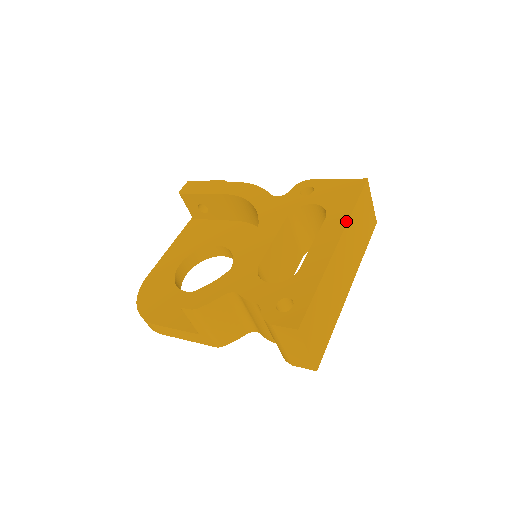
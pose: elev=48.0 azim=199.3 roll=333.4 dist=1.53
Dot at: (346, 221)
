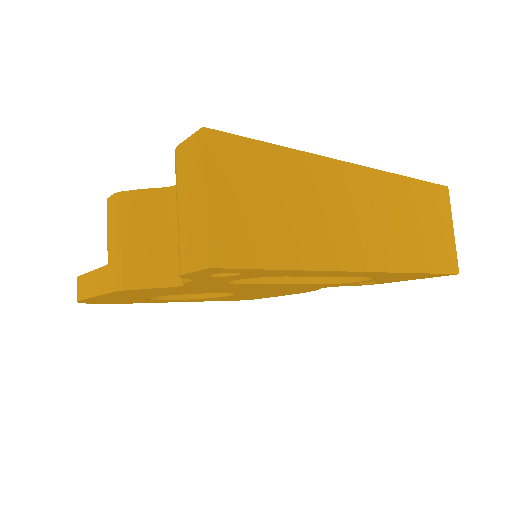
Dot at: (386, 172)
